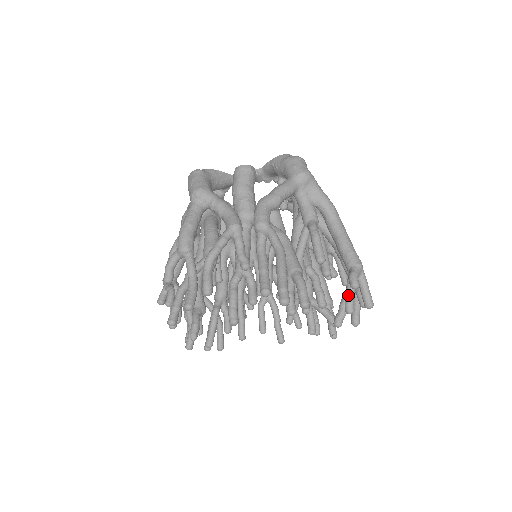
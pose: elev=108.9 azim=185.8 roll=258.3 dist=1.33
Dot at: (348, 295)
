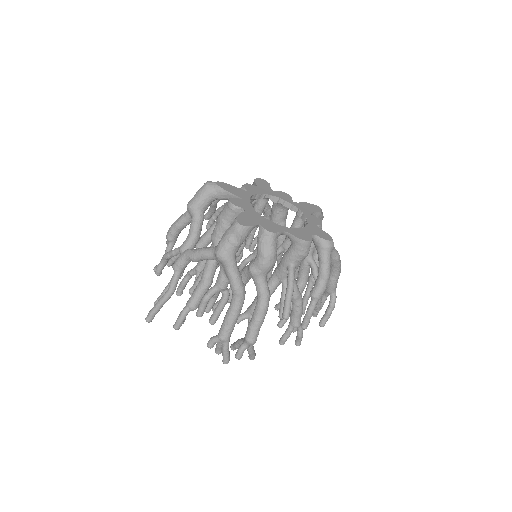
Dot at: (216, 344)
